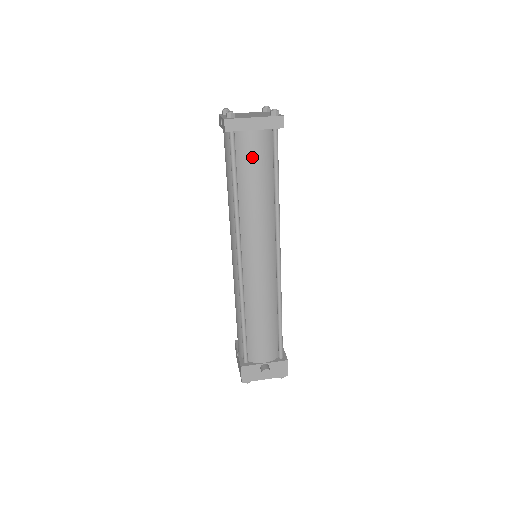
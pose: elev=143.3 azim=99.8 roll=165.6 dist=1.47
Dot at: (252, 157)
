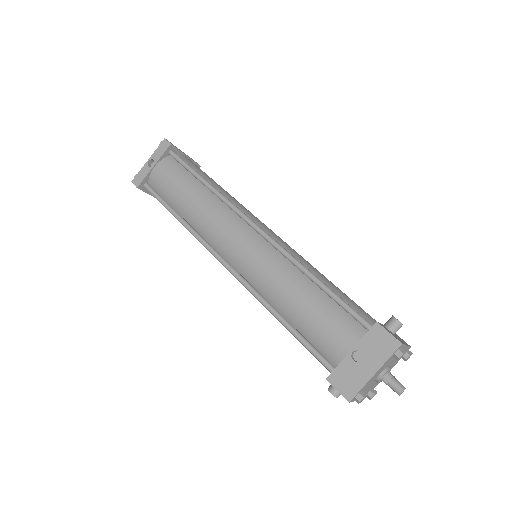
Dot at: (198, 168)
